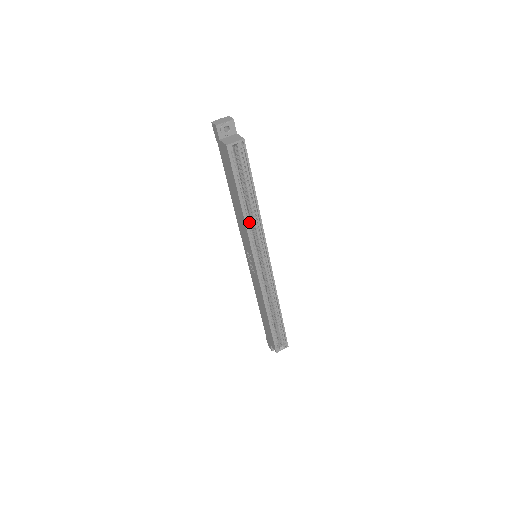
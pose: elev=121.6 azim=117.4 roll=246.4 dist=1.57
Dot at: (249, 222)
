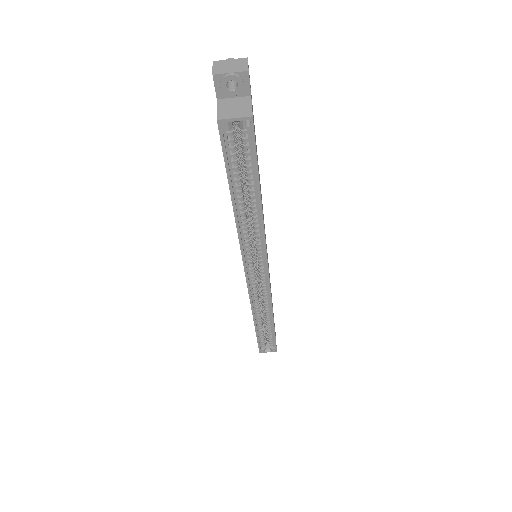
Dot at: (245, 226)
